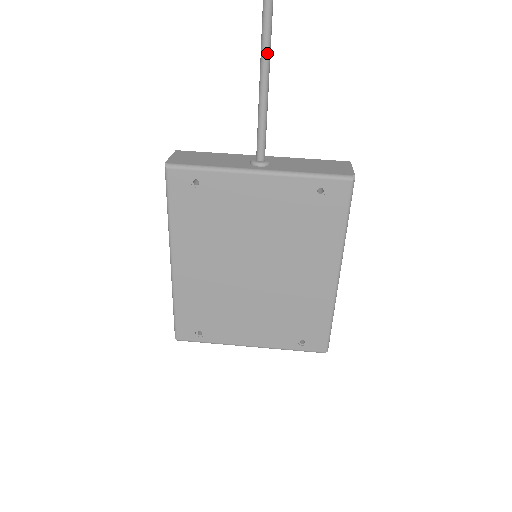
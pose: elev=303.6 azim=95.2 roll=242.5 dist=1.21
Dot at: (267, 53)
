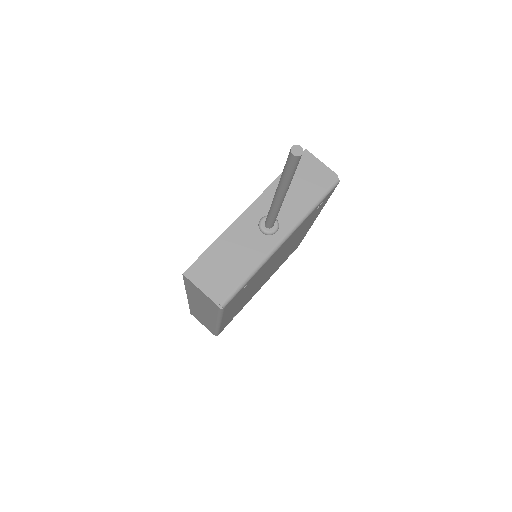
Dot at: (291, 180)
